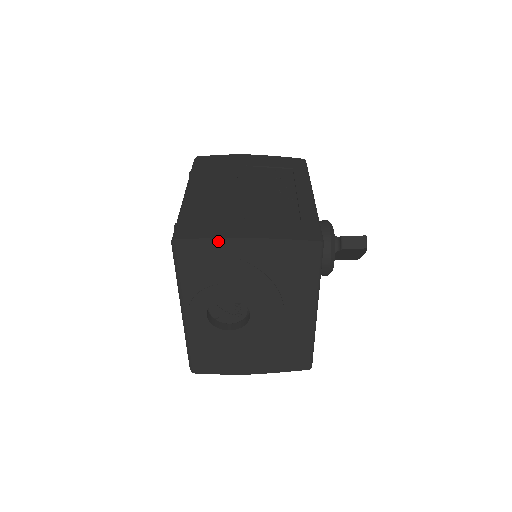
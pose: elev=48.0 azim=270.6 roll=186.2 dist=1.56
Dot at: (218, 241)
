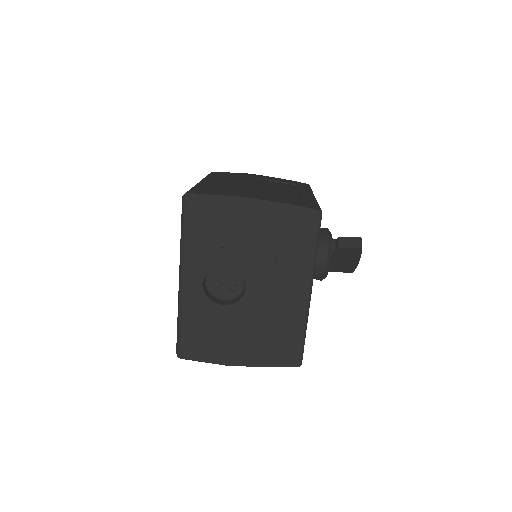
Dot at: (225, 199)
